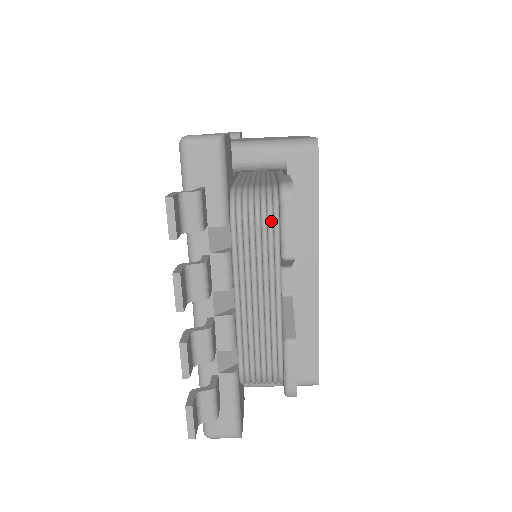
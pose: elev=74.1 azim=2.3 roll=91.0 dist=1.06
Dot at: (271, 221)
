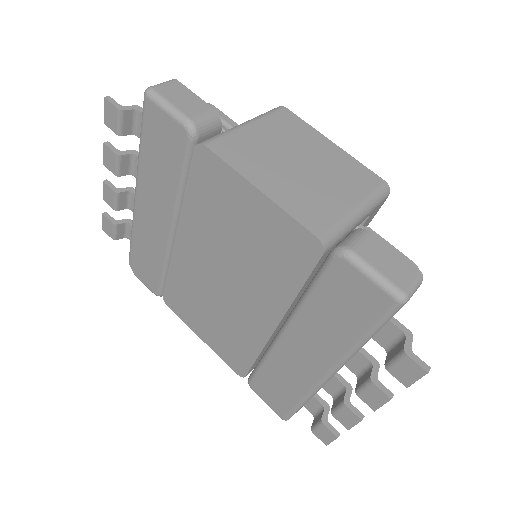
Dot at: occluded
